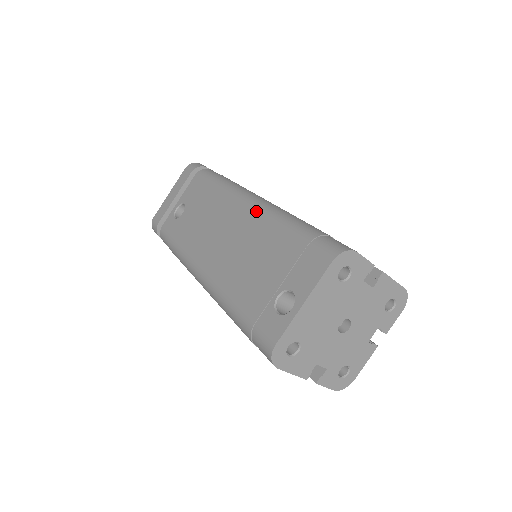
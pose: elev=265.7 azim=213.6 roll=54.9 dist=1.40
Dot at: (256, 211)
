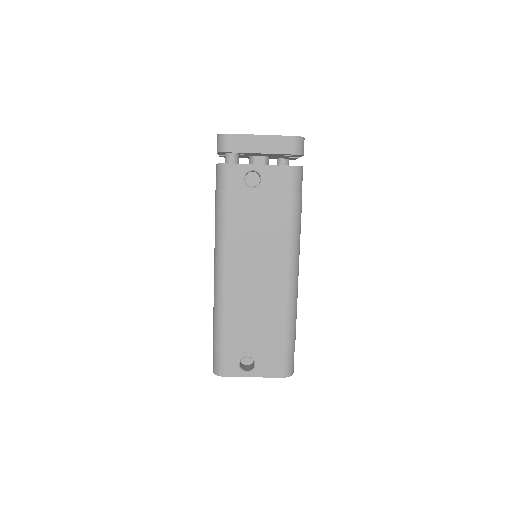
Dot at: (287, 290)
